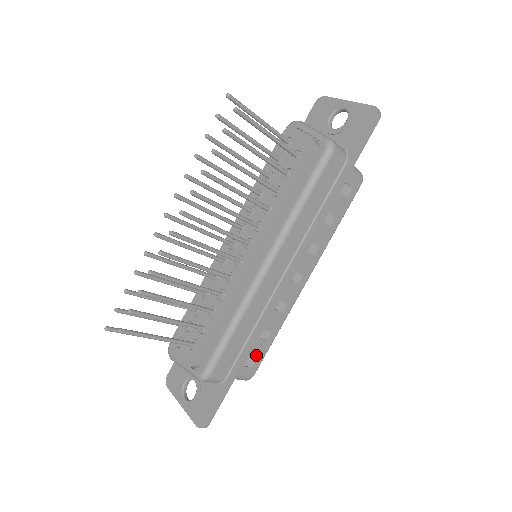
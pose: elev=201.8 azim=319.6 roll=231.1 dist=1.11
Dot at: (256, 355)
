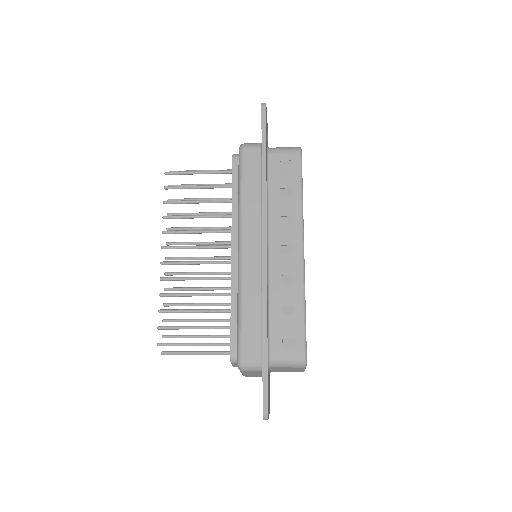
Dot at: (292, 333)
